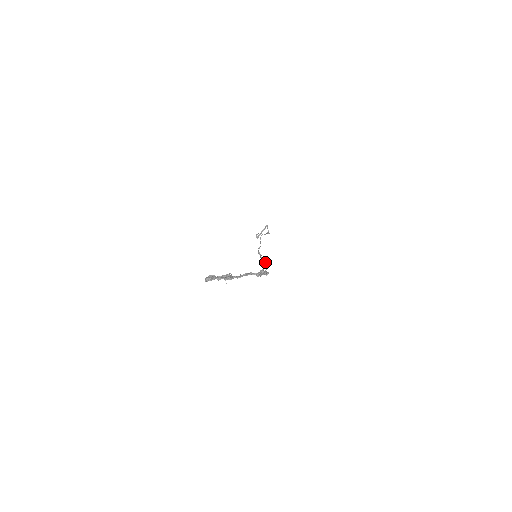
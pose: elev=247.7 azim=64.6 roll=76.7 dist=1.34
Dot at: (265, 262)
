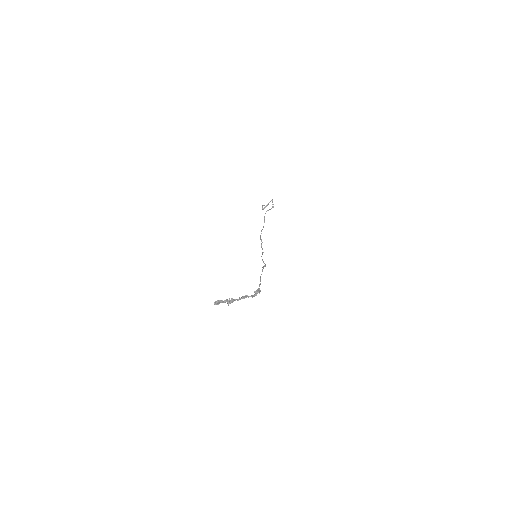
Dot at: occluded
